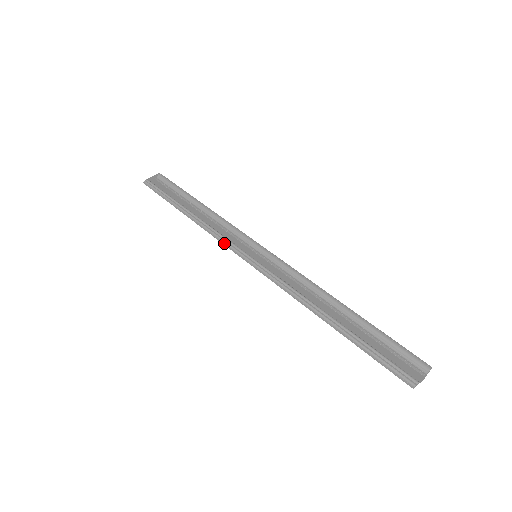
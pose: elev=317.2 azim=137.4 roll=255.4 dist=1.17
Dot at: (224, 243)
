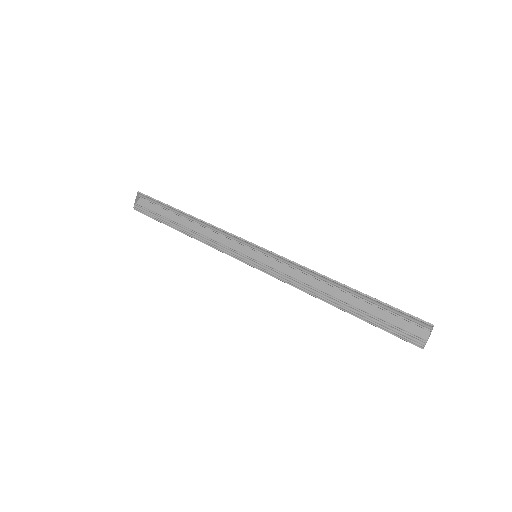
Dot at: occluded
